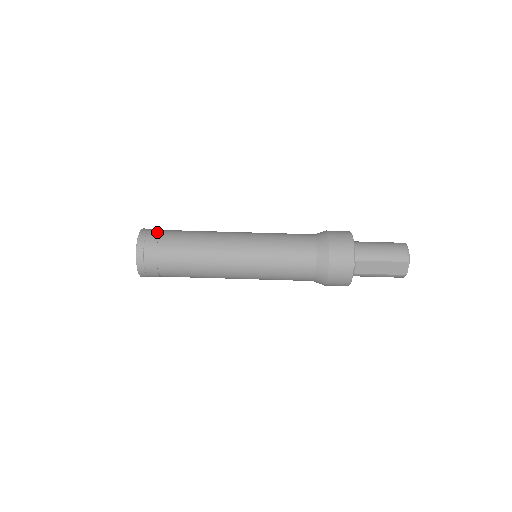
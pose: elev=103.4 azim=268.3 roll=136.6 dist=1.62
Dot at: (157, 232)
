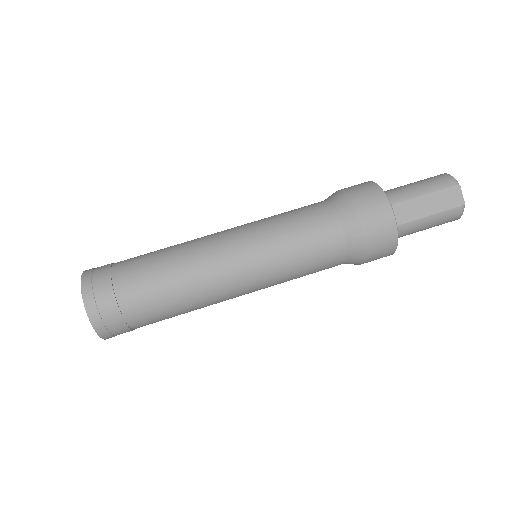
Dot at: occluded
